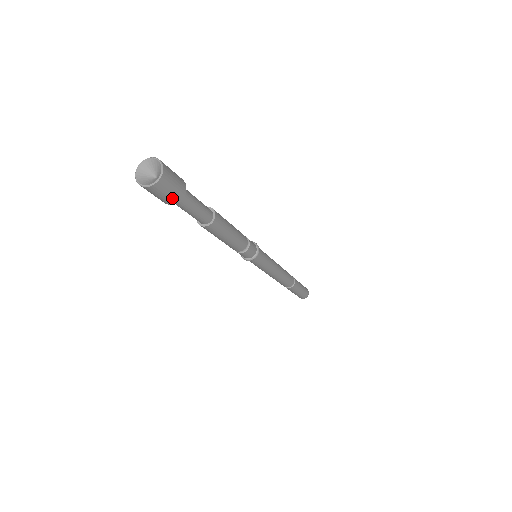
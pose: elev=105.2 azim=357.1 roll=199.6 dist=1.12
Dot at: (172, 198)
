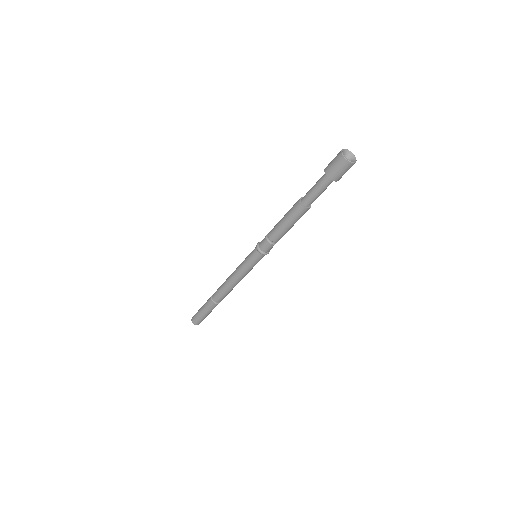
Dot at: occluded
